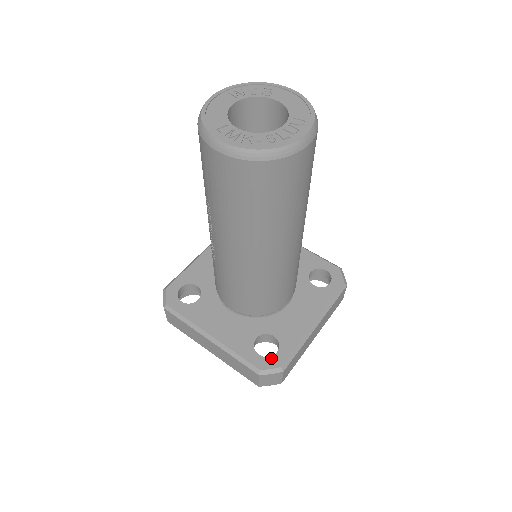
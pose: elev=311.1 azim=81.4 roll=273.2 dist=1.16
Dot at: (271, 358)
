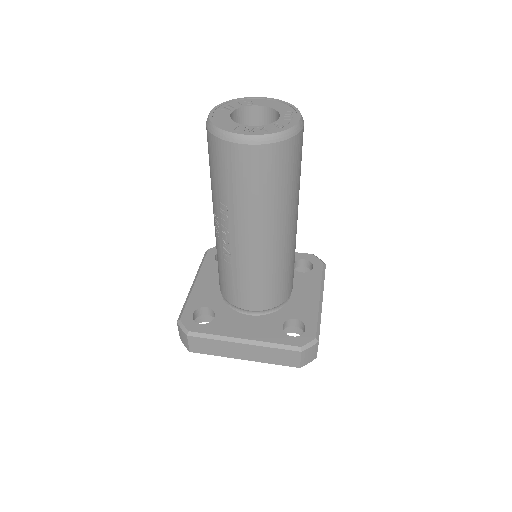
Dot at: (304, 335)
